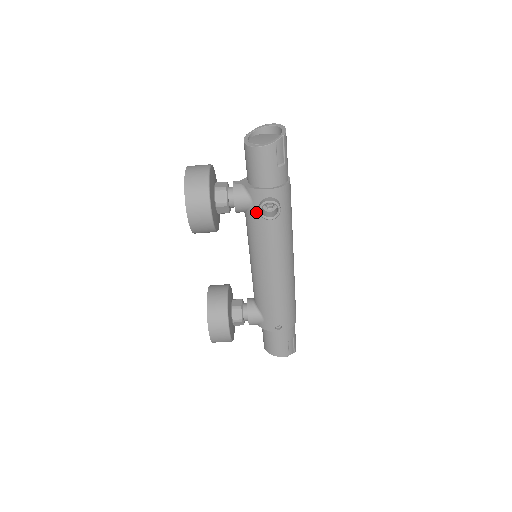
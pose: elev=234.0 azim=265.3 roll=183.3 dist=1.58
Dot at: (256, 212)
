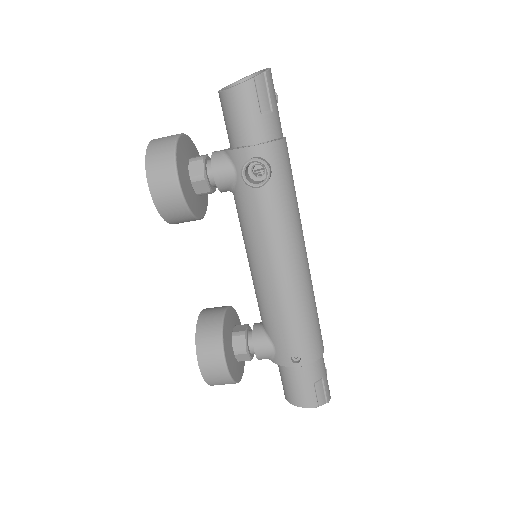
Dot at: (242, 183)
